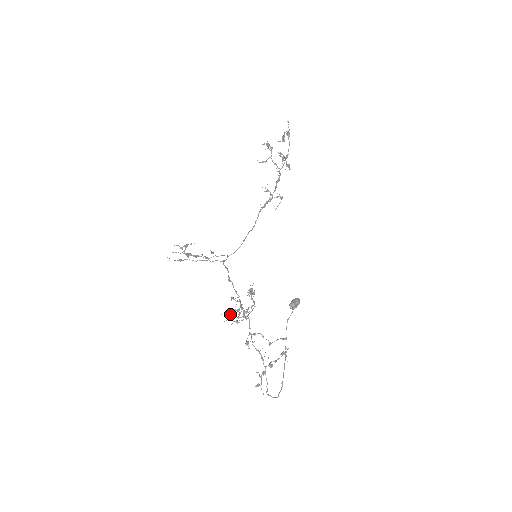
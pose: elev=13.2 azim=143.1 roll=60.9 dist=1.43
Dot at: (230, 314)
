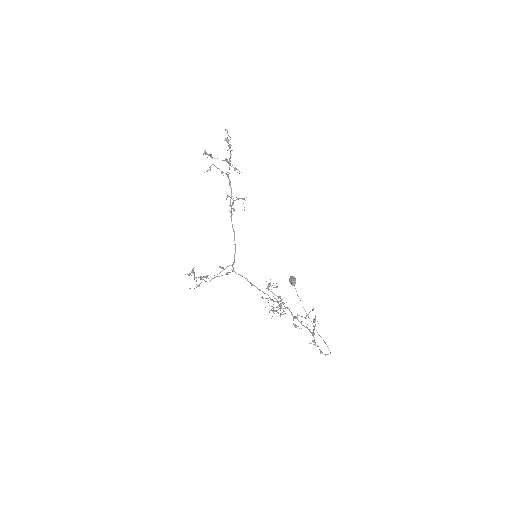
Dot at: (274, 311)
